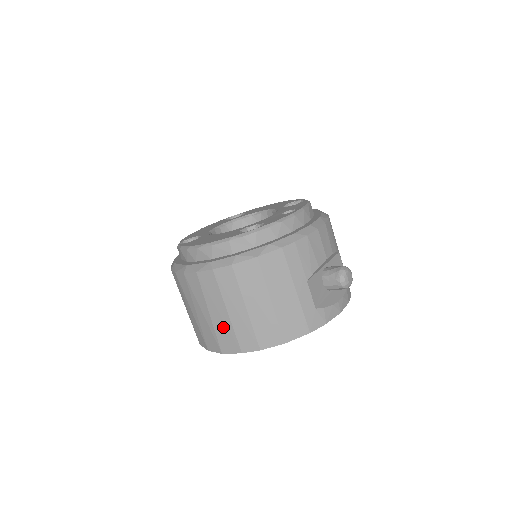
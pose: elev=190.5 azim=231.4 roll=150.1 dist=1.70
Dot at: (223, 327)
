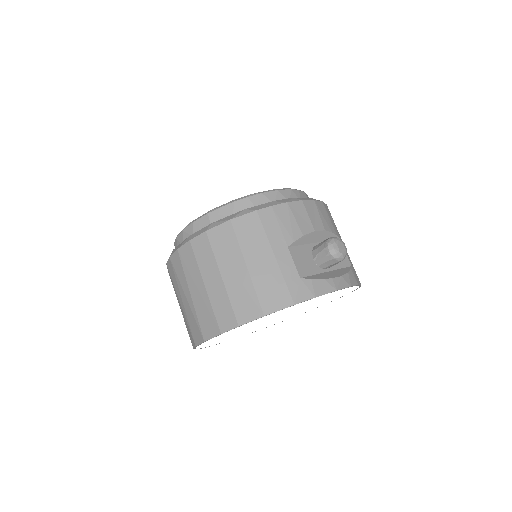
Dot at: (202, 306)
